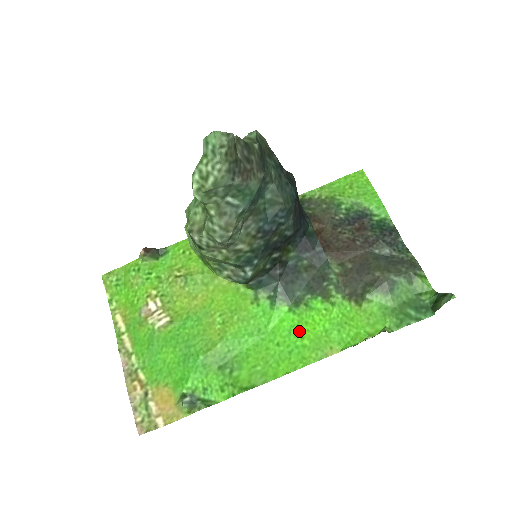
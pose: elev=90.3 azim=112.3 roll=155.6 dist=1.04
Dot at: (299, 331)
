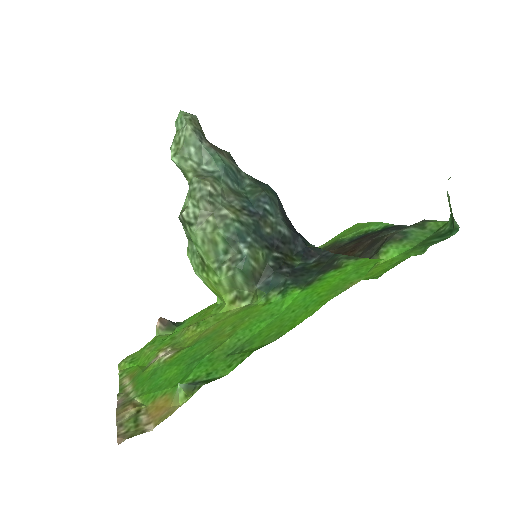
Dot at: (314, 293)
